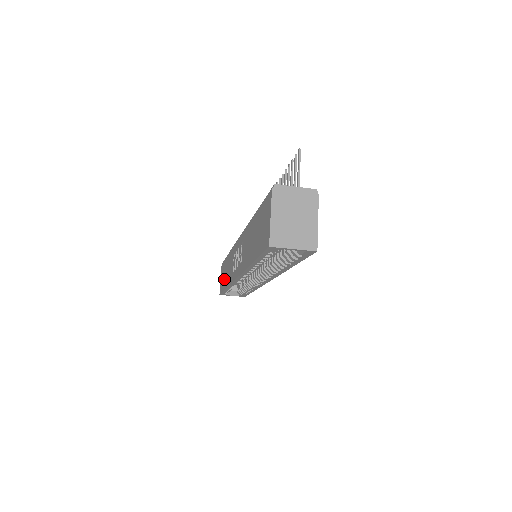
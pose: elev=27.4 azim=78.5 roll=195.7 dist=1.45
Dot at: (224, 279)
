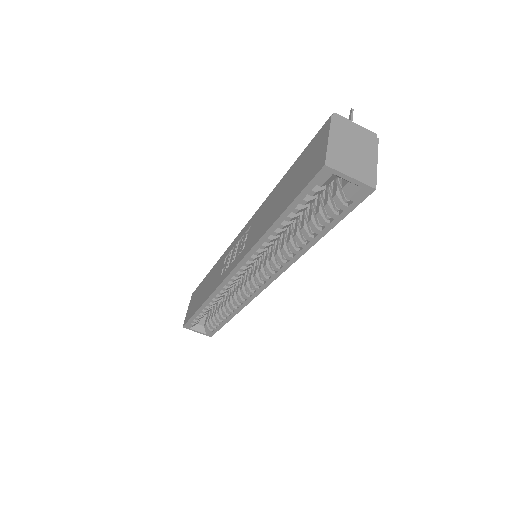
Dot at: (197, 301)
